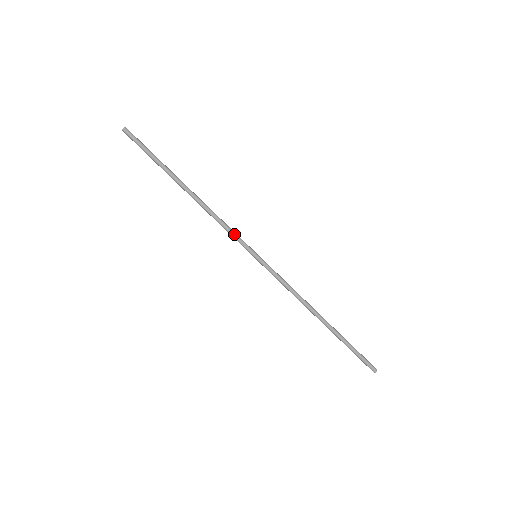
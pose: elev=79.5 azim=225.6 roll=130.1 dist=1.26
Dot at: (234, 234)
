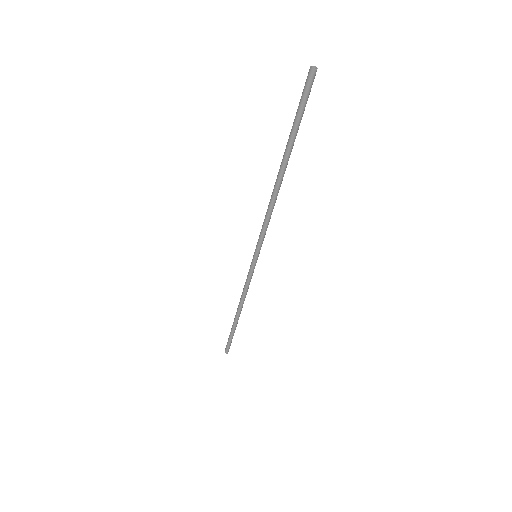
Dot at: (264, 234)
